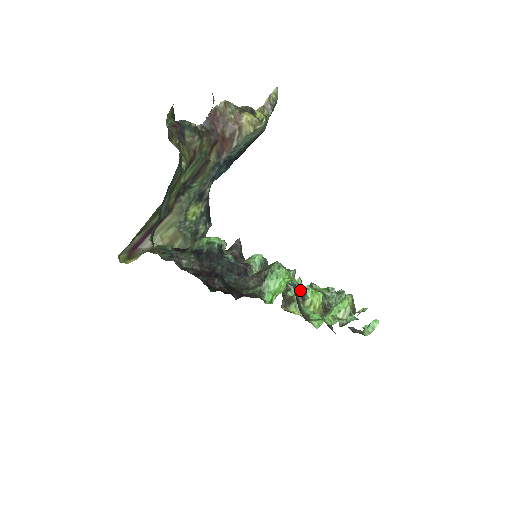
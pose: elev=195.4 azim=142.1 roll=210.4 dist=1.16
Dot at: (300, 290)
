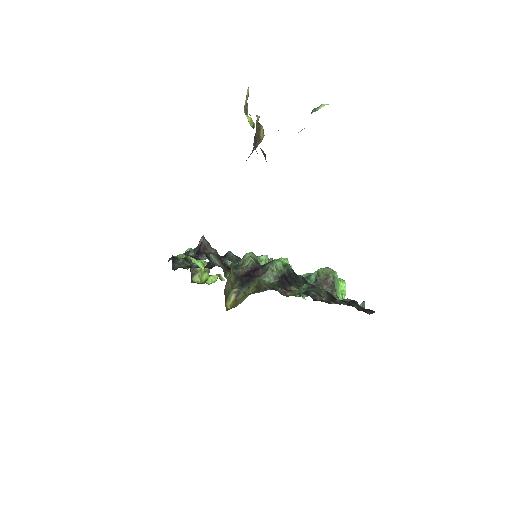
Dot at: occluded
